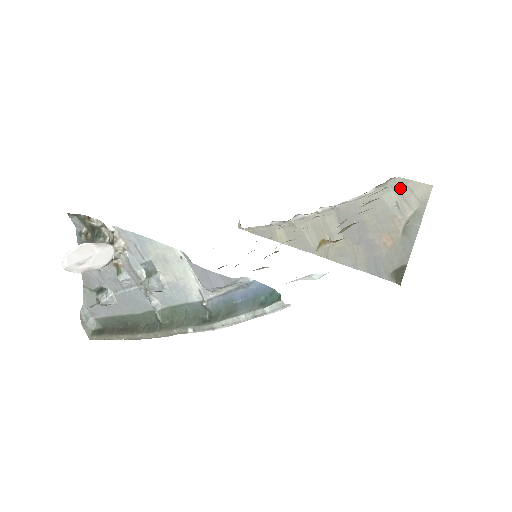
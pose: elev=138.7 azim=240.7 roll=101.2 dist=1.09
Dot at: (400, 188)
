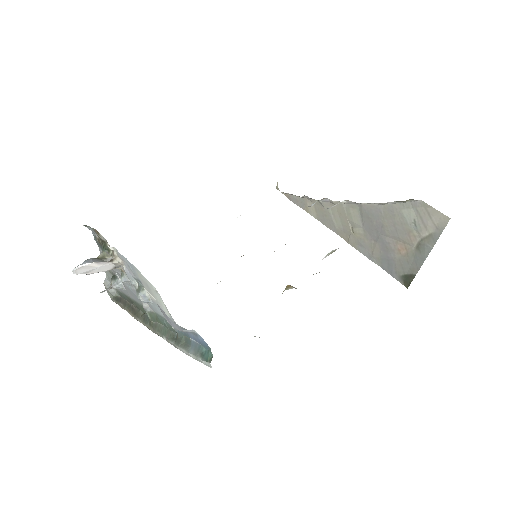
Dot at: (419, 209)
